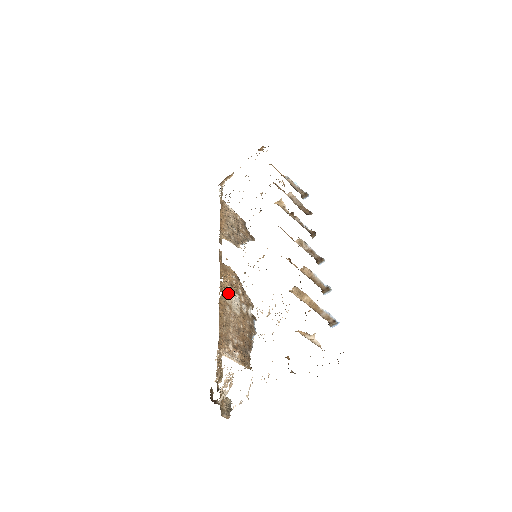
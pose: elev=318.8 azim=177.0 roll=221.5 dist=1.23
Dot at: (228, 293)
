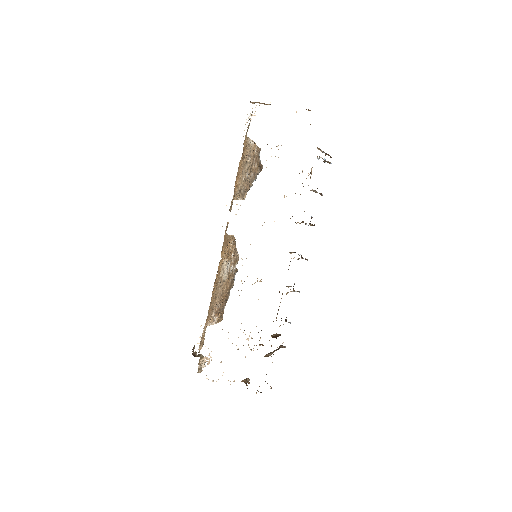
Dot at: (223, 266)
